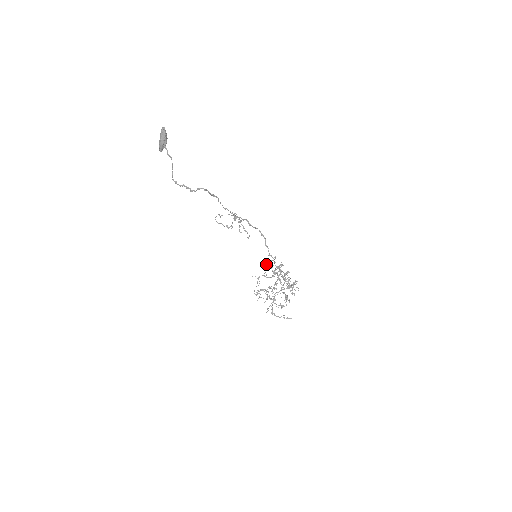
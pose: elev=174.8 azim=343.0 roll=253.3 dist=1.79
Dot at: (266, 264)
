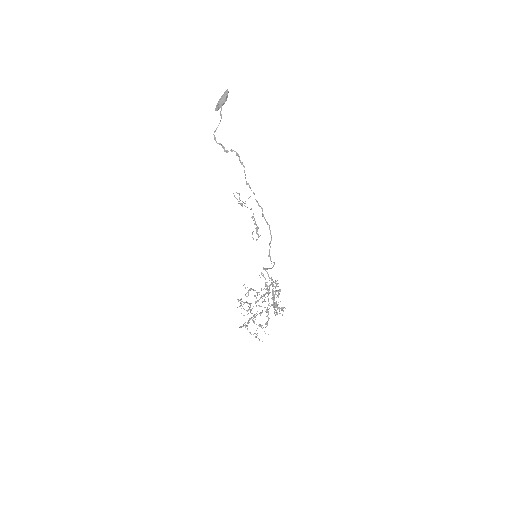
Dot at: (262, 275)
